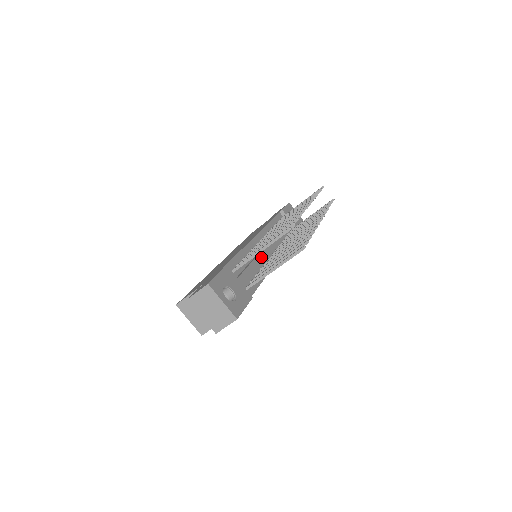
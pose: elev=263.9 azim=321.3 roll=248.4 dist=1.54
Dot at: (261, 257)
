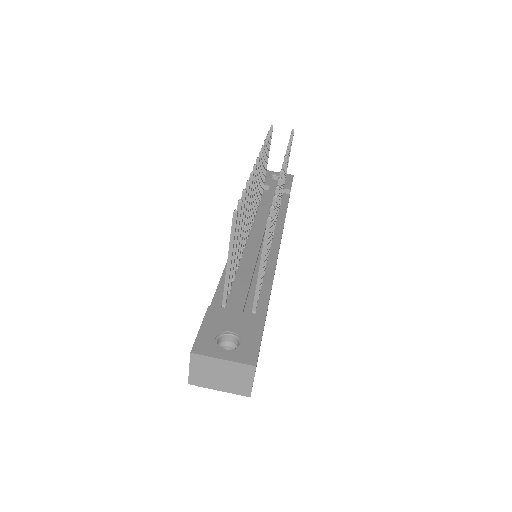
Dot at: (253, 258)
